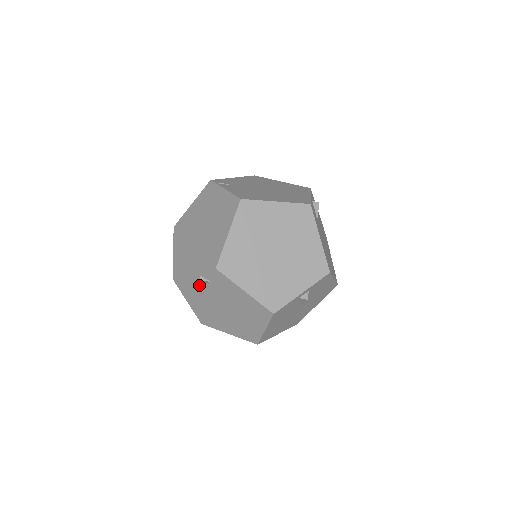
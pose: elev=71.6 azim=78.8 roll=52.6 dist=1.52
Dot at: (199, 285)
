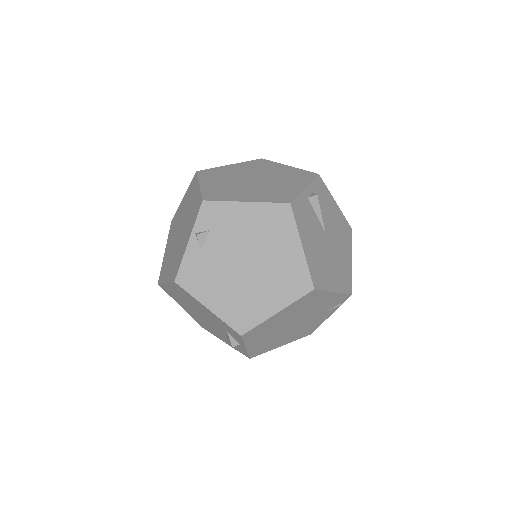
Dot at: (202, 254)
